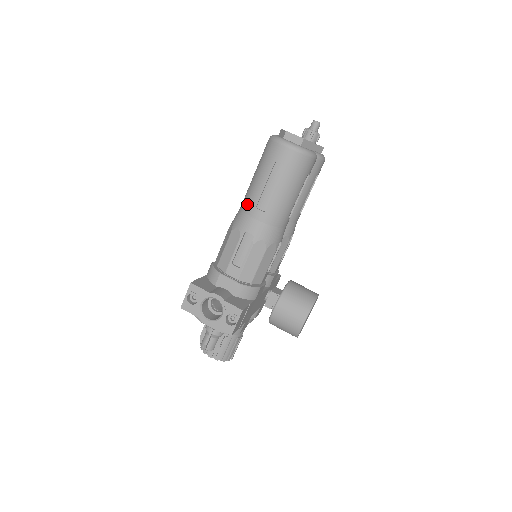
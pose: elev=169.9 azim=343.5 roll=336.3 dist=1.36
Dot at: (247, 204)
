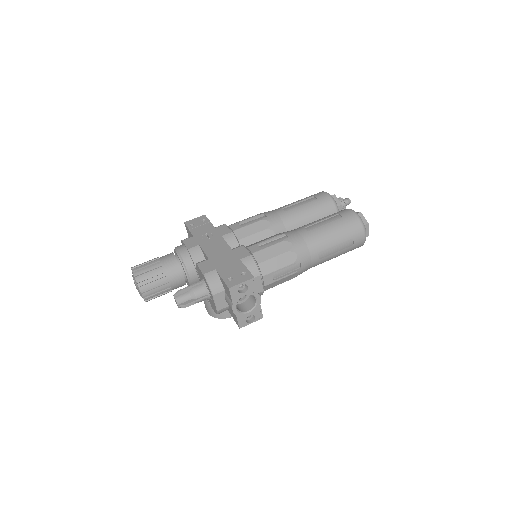
Dot at: (314, 244)
